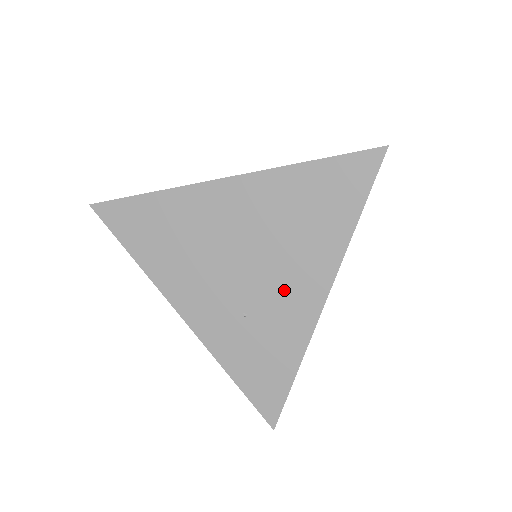
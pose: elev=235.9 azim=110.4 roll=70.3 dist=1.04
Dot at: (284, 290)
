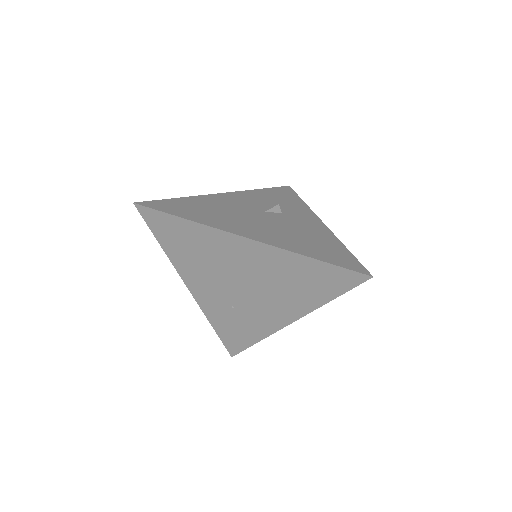
Dot at: (264, 309)
